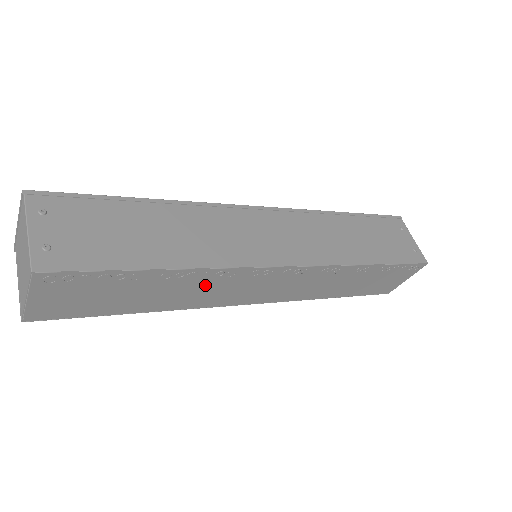
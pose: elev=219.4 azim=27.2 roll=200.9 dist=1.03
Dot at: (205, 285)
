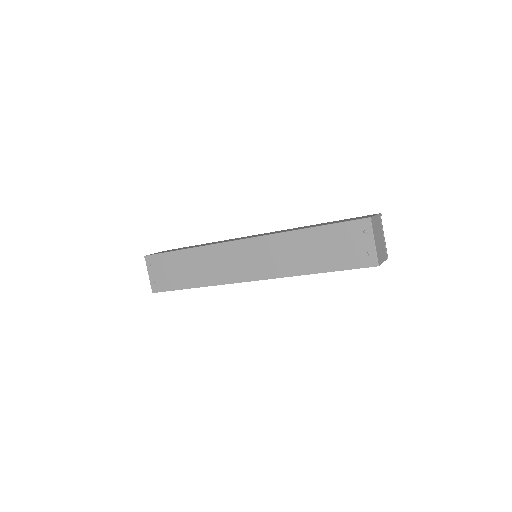
Dot at: occluded
